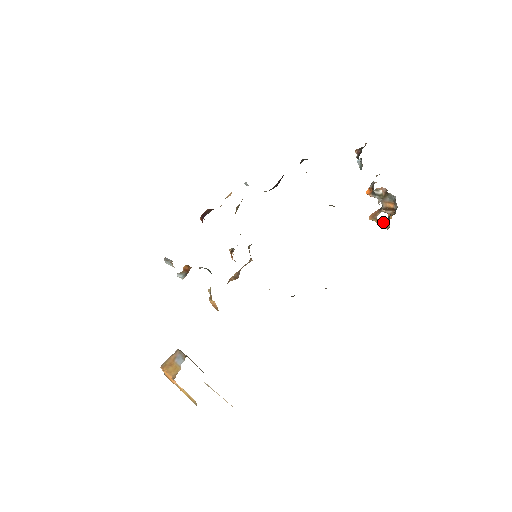
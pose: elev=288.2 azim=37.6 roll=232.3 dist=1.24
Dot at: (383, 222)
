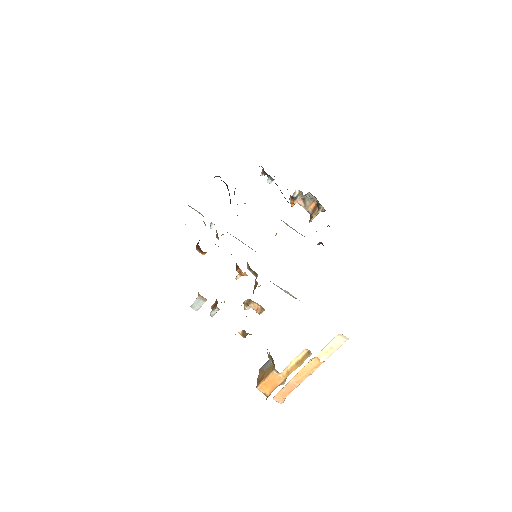
Dot at: (318, 211)
